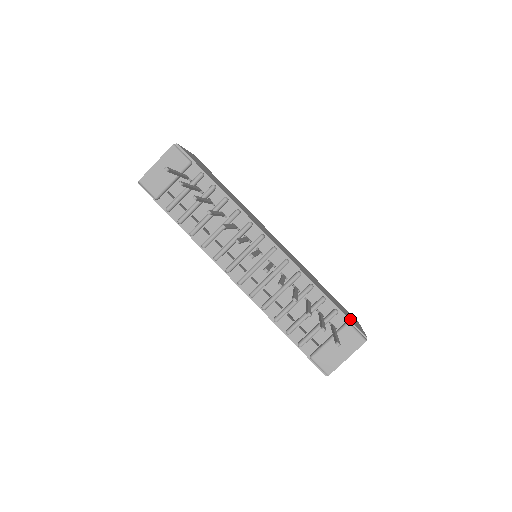
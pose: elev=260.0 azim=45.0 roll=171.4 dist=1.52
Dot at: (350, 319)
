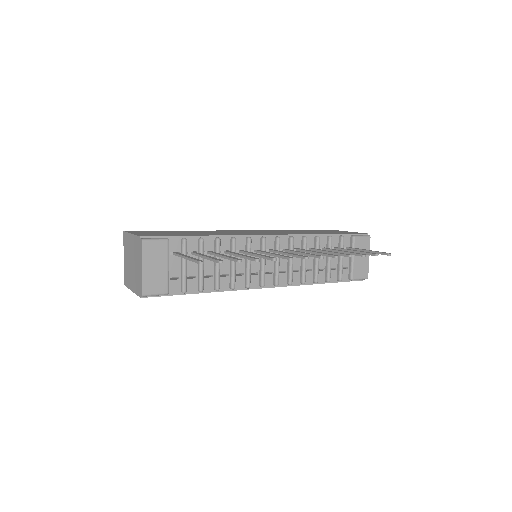
Dot at: occluded
